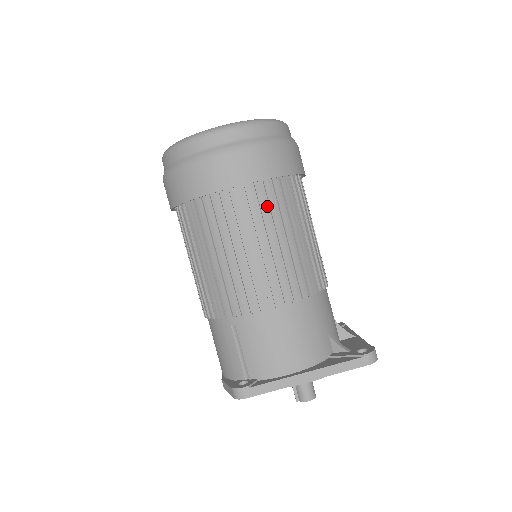
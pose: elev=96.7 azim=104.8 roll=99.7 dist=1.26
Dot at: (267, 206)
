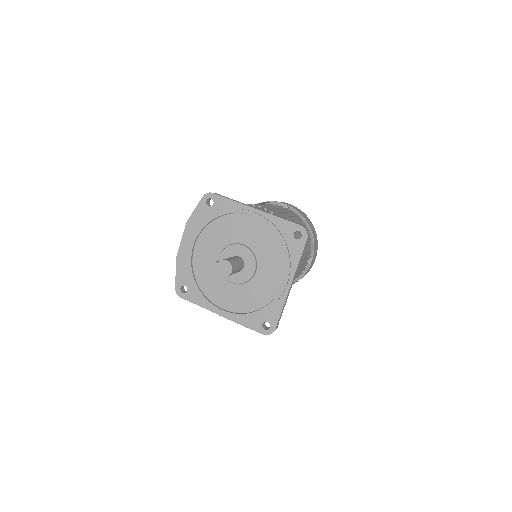
Dot at: occluded
